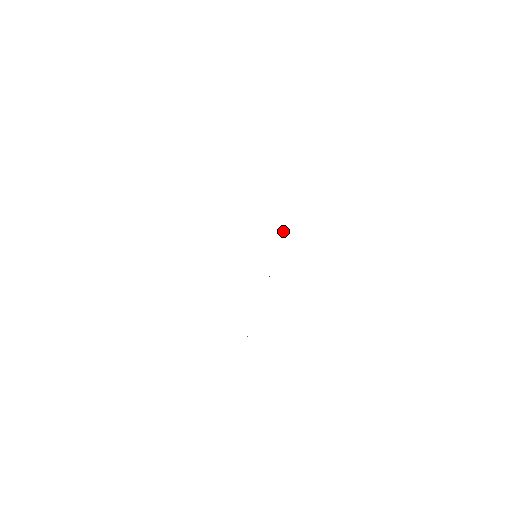
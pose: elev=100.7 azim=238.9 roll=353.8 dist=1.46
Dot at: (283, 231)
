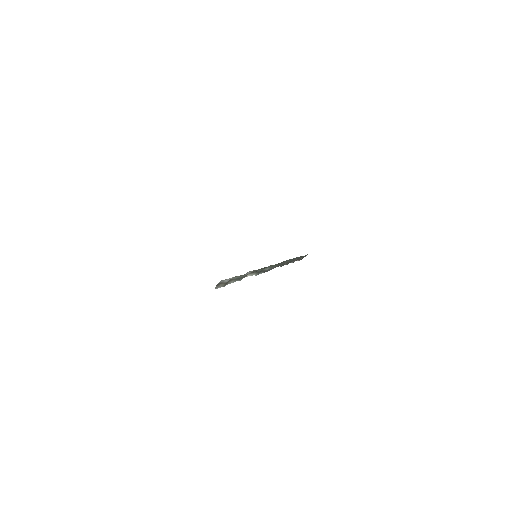
Dot at: (283, 265)
